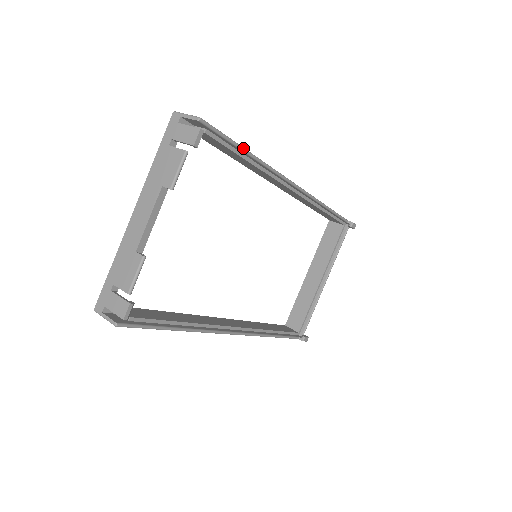
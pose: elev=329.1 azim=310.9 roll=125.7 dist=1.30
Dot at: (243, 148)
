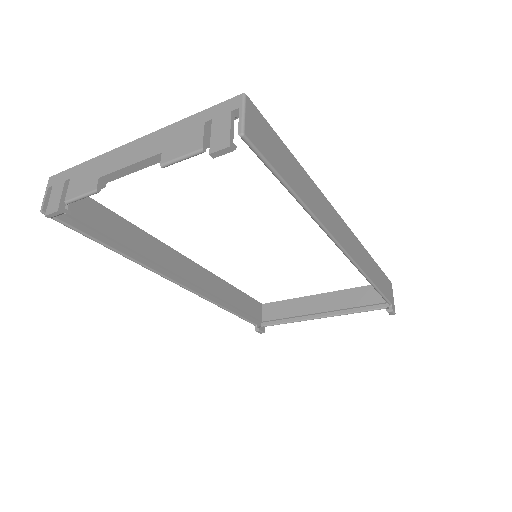
Dot at: (290, 188)
